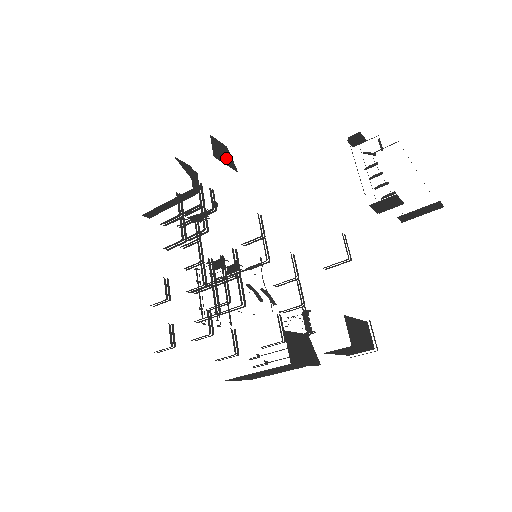
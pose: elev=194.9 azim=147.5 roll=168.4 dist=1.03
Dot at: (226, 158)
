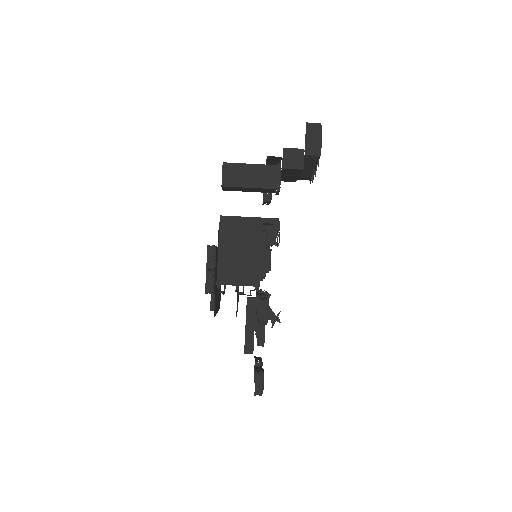
Dot at: occluded
